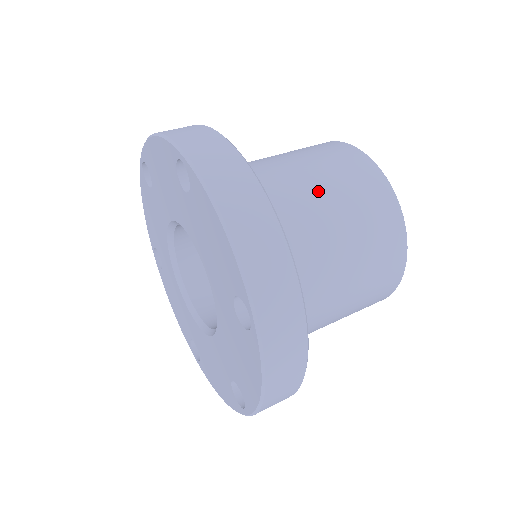
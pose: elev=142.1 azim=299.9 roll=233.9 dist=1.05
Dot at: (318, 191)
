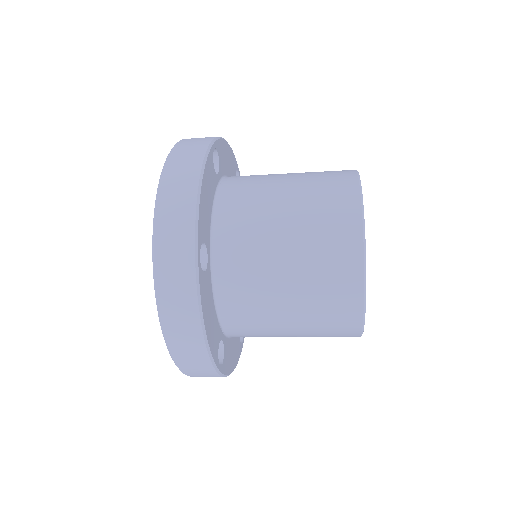
Dot at: occluded
